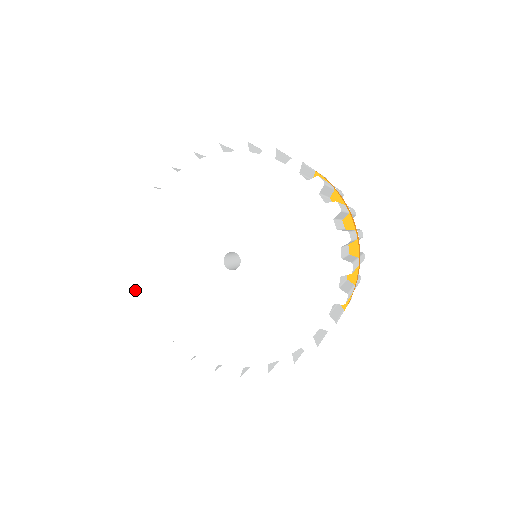
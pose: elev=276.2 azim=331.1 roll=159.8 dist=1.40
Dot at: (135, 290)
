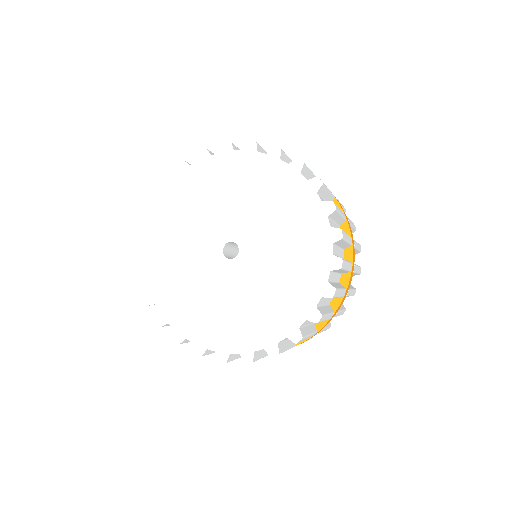
Dot at: (156, 319)
